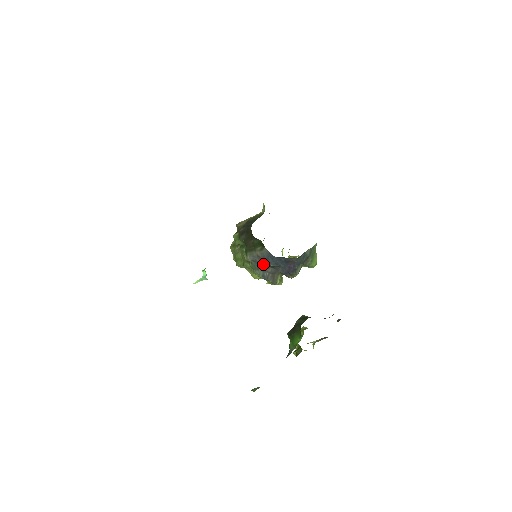
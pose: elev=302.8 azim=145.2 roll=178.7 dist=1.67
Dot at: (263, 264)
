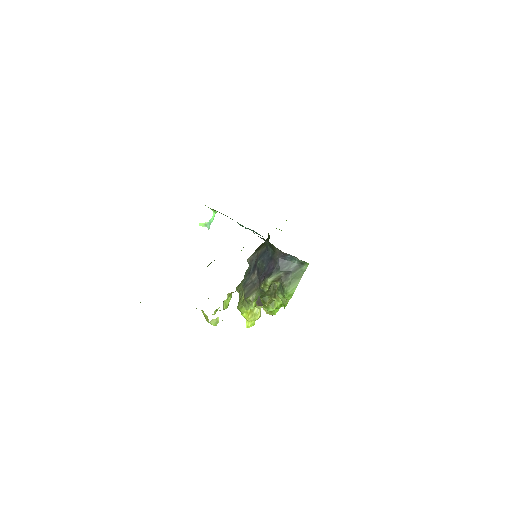
Dot at: (254, 266)
